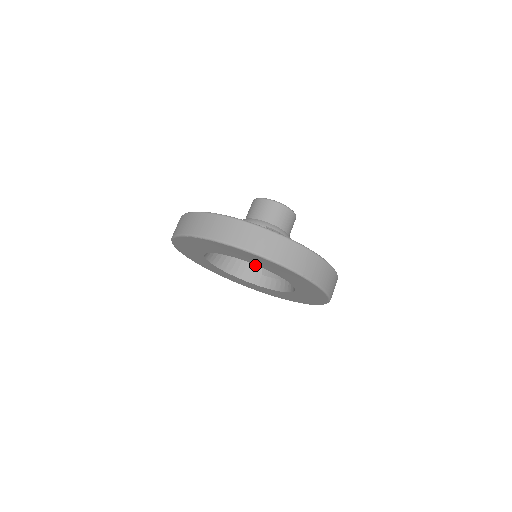
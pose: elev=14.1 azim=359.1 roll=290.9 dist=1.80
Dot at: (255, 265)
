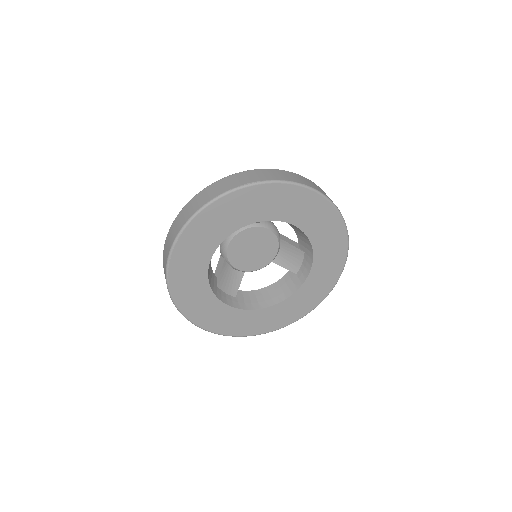
Dot at: (285, 277)
